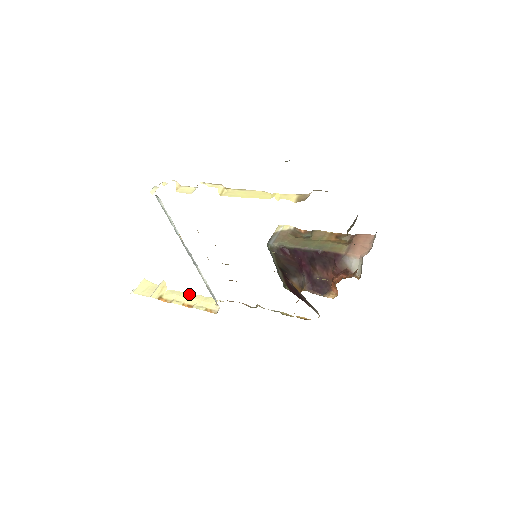
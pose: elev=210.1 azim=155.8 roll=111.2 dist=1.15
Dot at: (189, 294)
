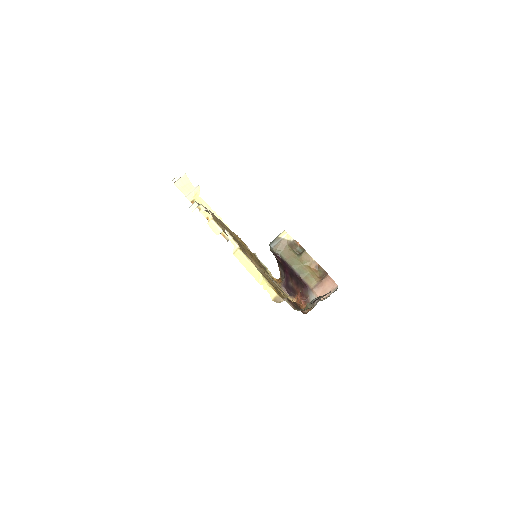
Dot at: (214, 212)
